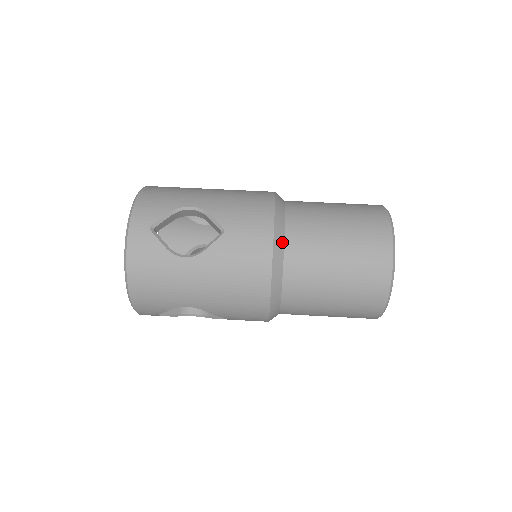
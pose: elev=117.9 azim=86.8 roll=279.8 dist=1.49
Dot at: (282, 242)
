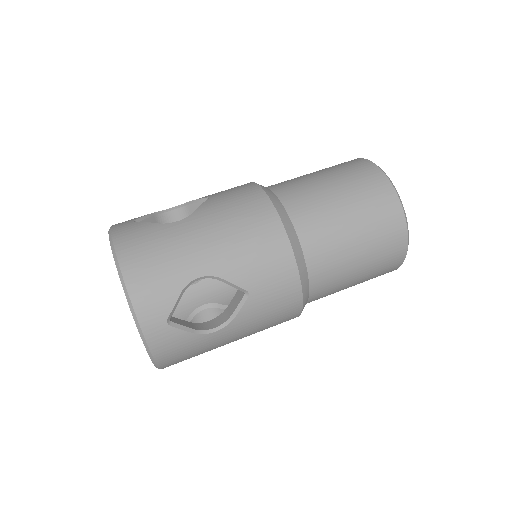
Dot at: (306, 274)
